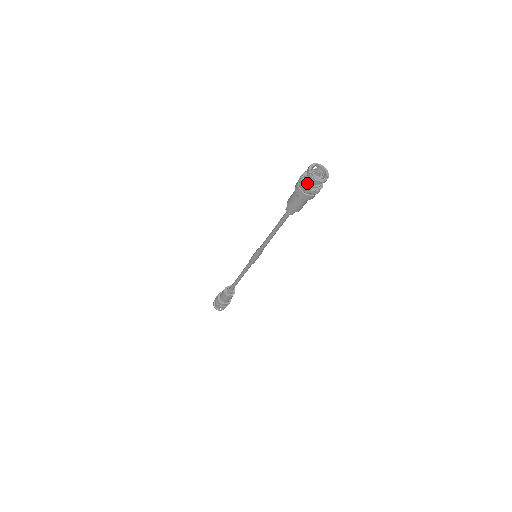
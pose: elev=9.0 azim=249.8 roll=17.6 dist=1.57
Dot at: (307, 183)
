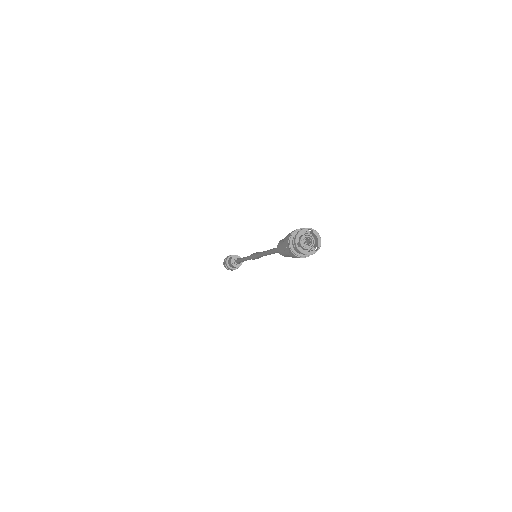
Dot at: (293, 247)
